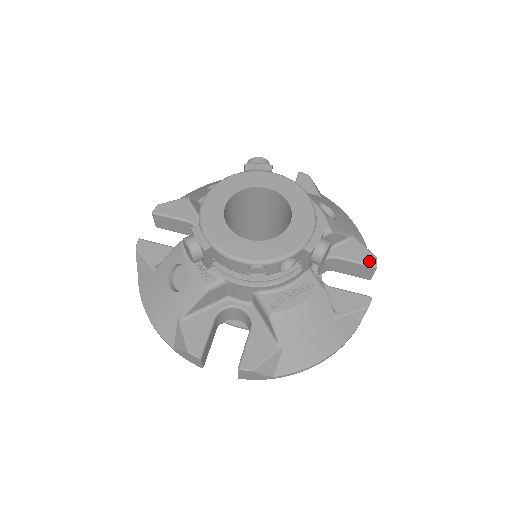
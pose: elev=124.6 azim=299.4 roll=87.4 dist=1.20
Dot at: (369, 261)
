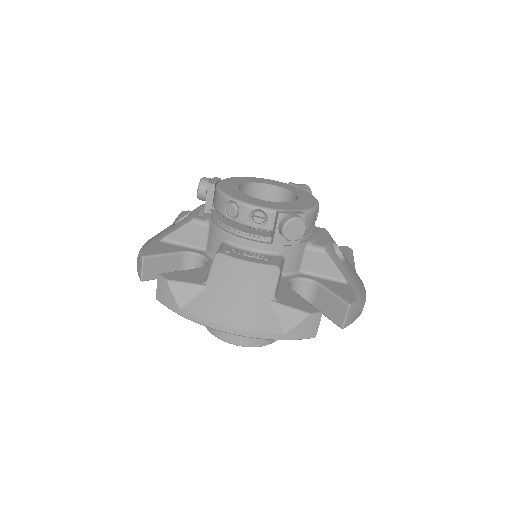
Dot at: (347, 299)
